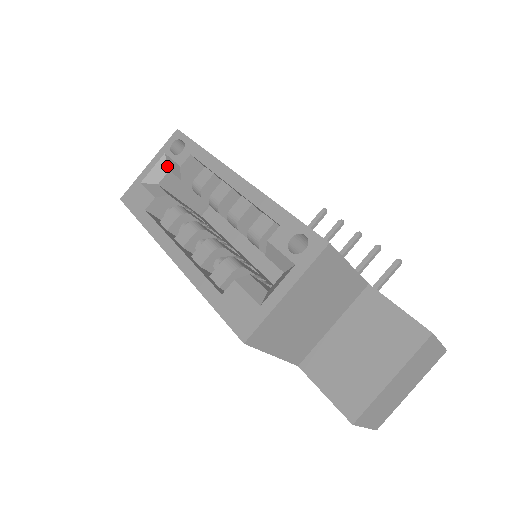
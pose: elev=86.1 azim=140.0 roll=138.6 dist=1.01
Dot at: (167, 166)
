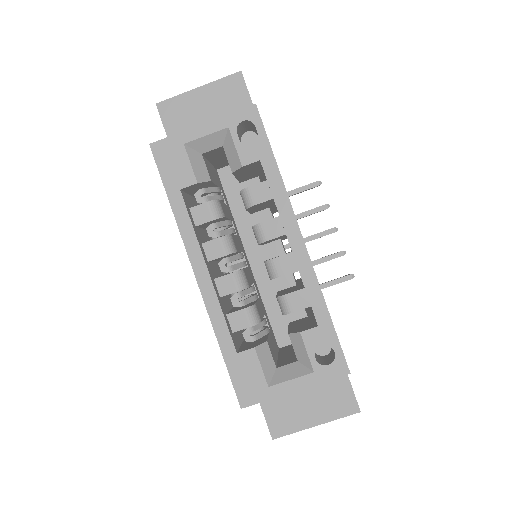
Dot at: (223, 141)
